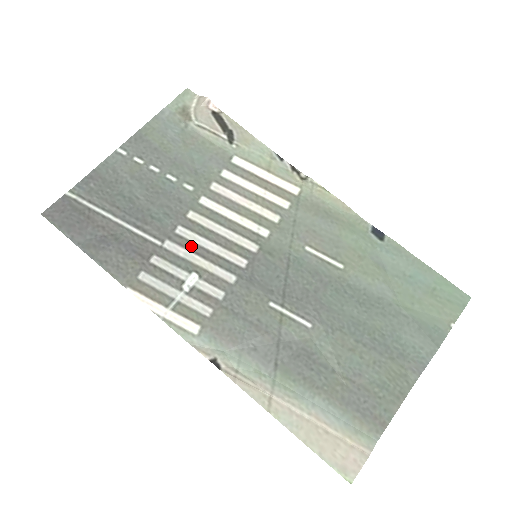
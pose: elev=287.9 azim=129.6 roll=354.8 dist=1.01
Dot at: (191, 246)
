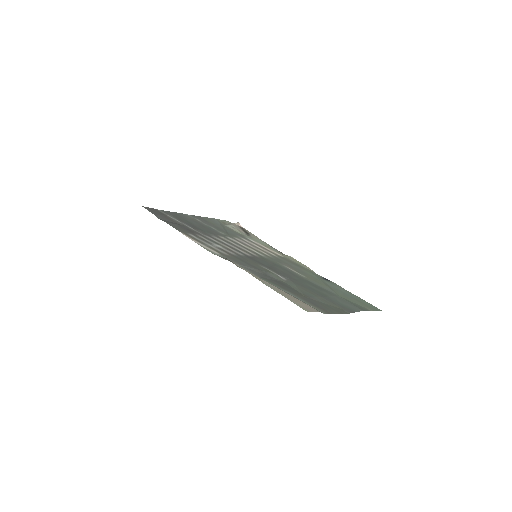
Dot at: (220, 241)
